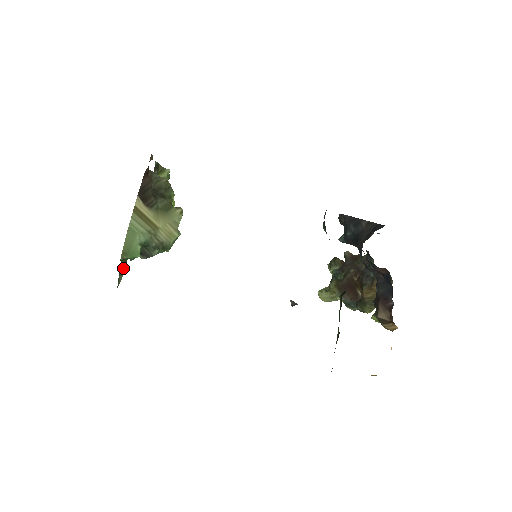
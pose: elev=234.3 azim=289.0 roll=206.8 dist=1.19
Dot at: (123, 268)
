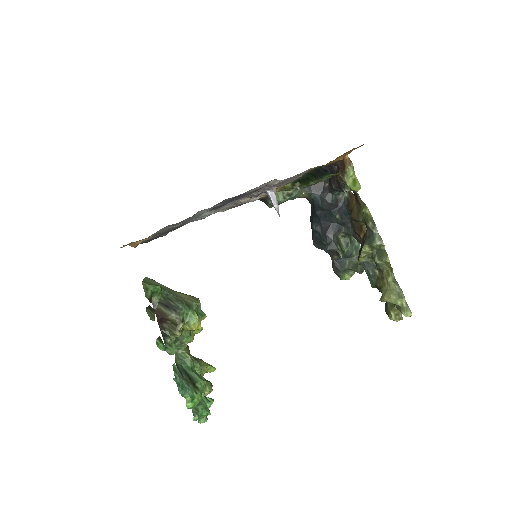
Dot at: (152, 313)
